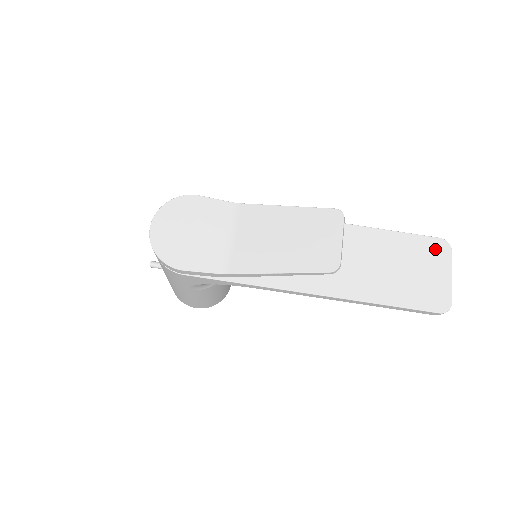
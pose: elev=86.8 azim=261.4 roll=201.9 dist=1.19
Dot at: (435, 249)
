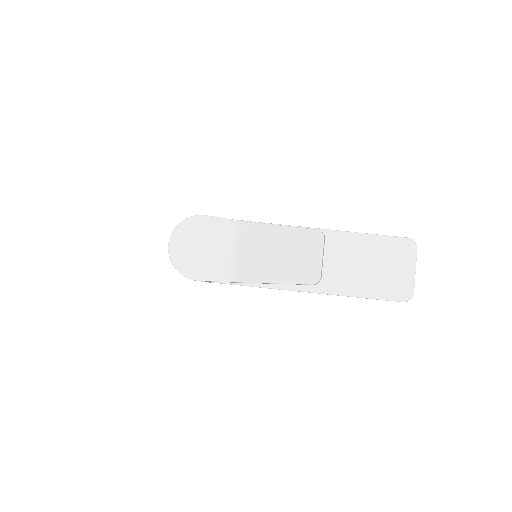
Dot at: (403, 248)
